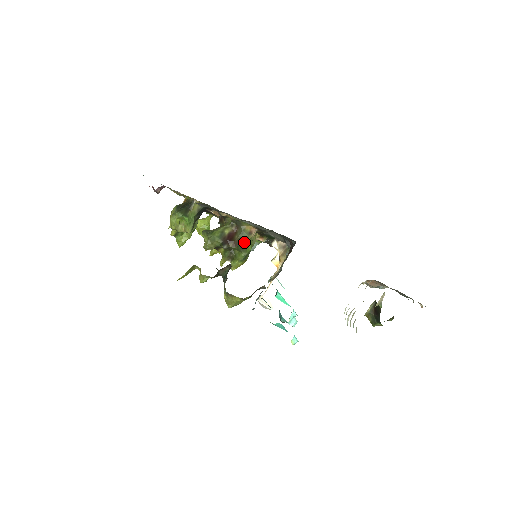
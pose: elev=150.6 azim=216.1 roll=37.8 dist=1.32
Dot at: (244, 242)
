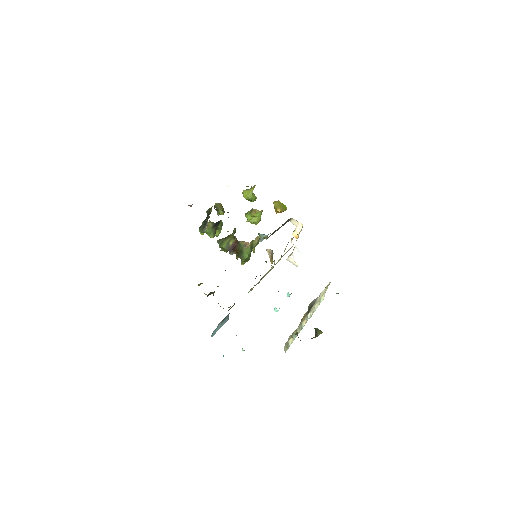
Dot at: (242, 252)
